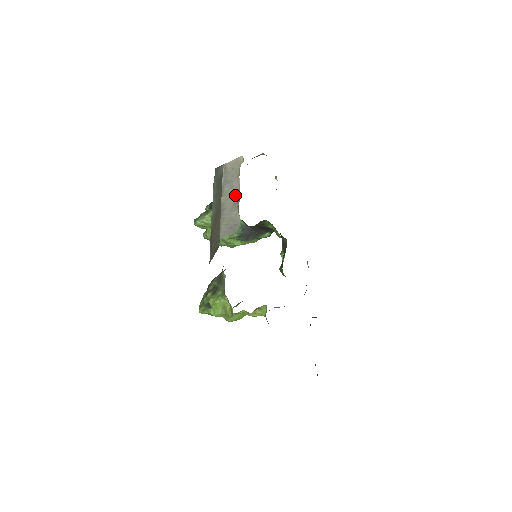
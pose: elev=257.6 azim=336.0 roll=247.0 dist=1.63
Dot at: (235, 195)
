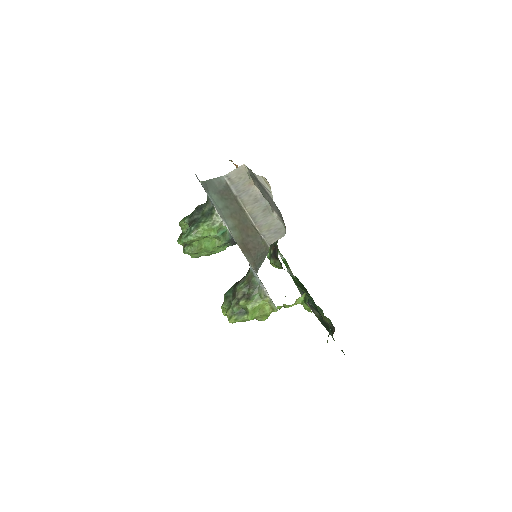
Dot at: (260, 202)
